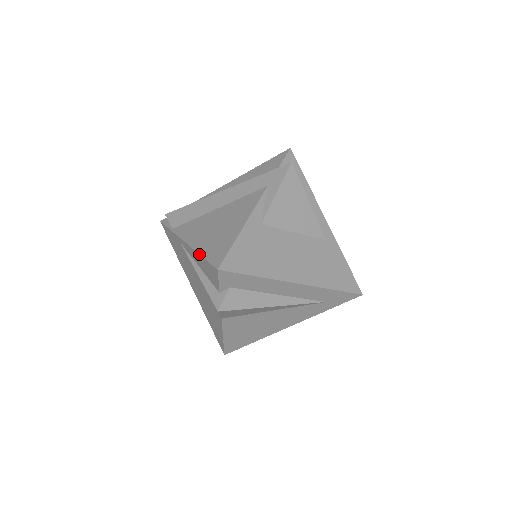
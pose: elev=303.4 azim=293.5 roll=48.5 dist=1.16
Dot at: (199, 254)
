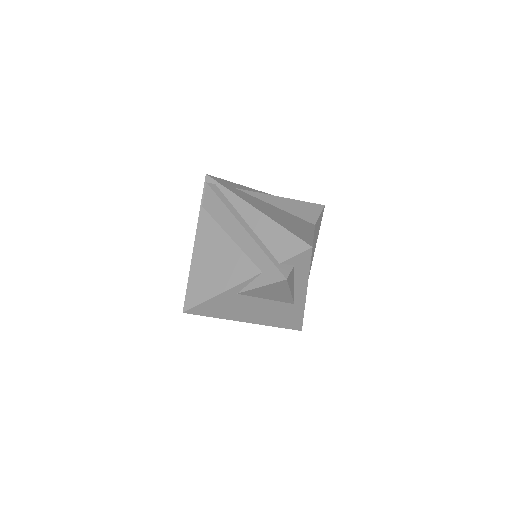
Dot at: occluded
